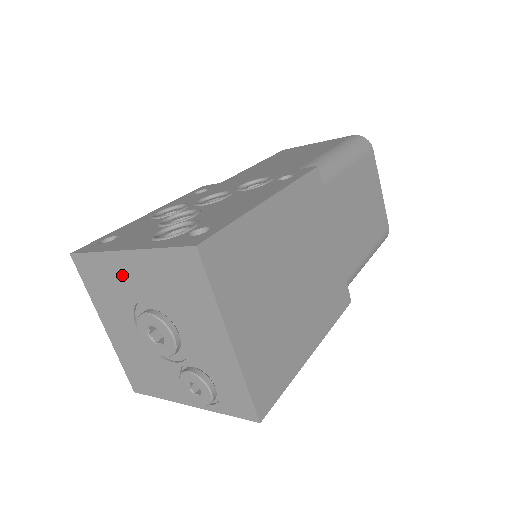
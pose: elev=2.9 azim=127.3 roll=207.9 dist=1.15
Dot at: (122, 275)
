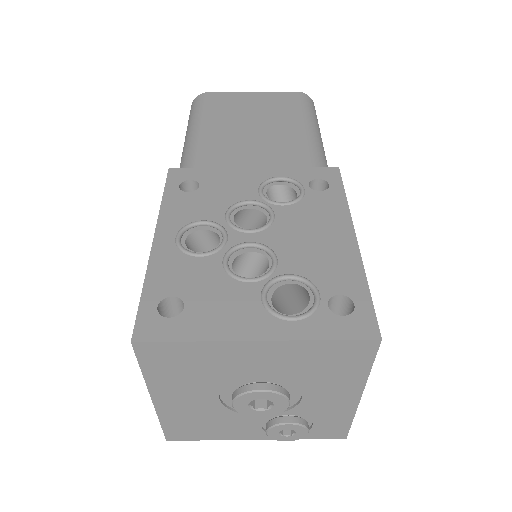
Dot at: (232, 360)
